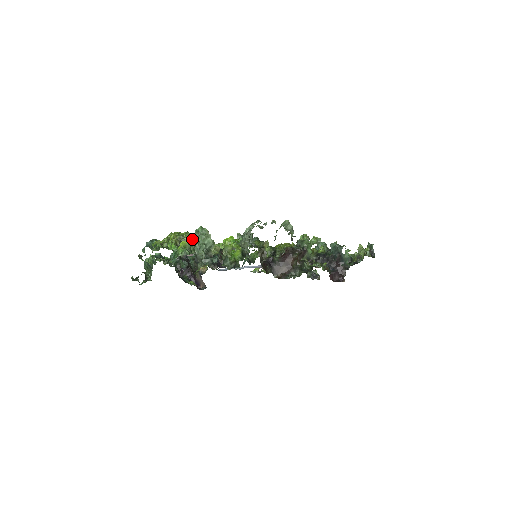
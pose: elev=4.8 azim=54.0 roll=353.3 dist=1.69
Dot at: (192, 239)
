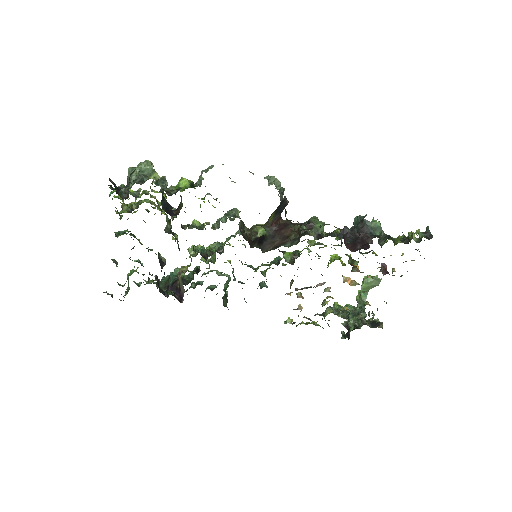
Dot at: (144, 191)
